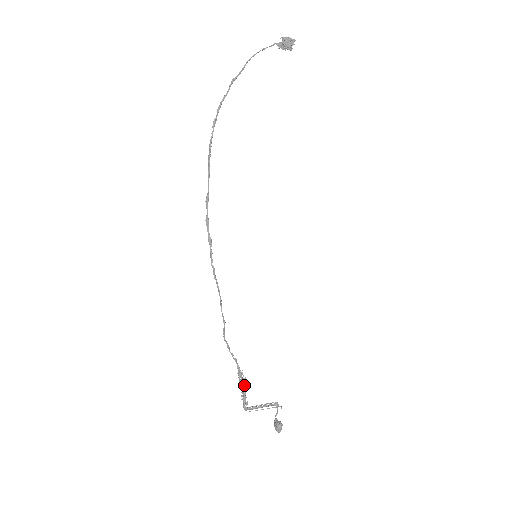
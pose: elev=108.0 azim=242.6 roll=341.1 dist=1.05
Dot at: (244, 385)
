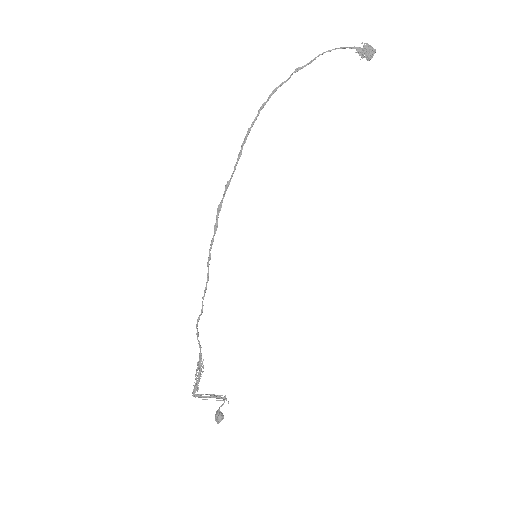
Dot at: (200, 373)
